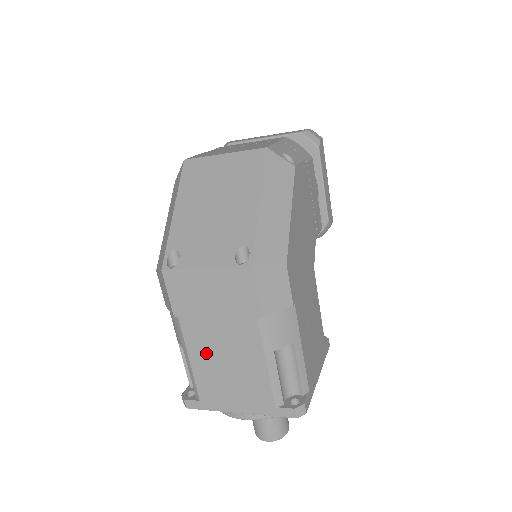
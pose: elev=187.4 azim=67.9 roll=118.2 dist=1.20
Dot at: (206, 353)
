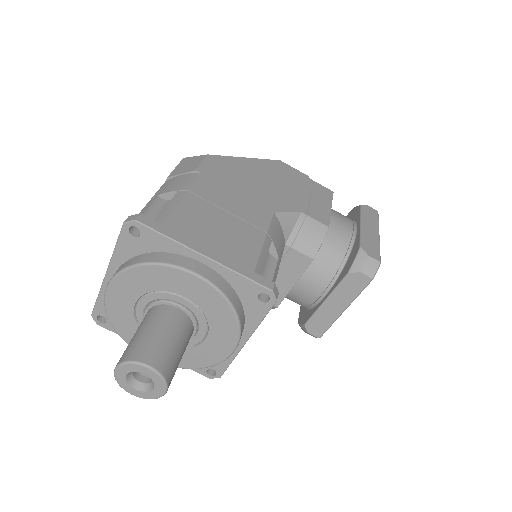
Dot at: occluded
